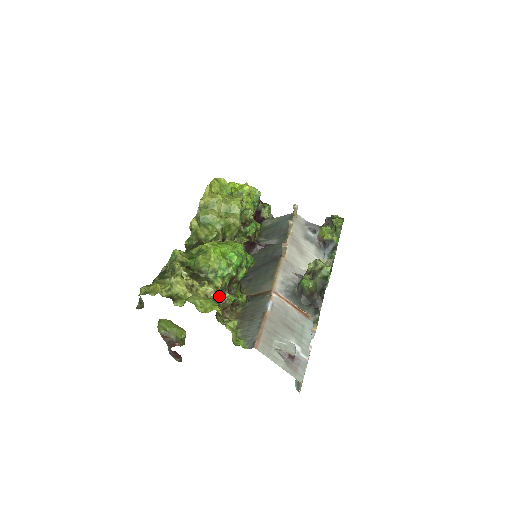
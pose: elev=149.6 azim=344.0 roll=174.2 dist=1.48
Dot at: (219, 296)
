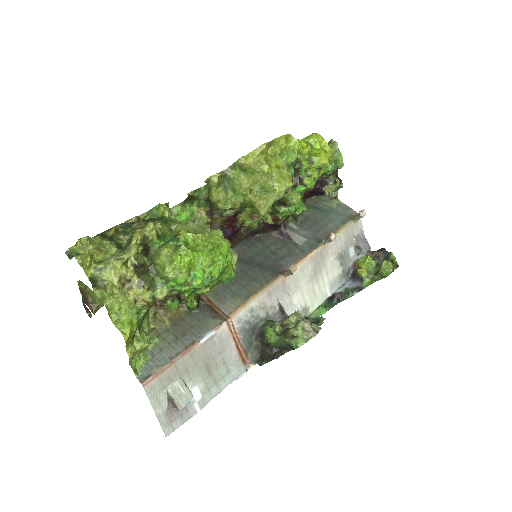
Dot at: occluded
